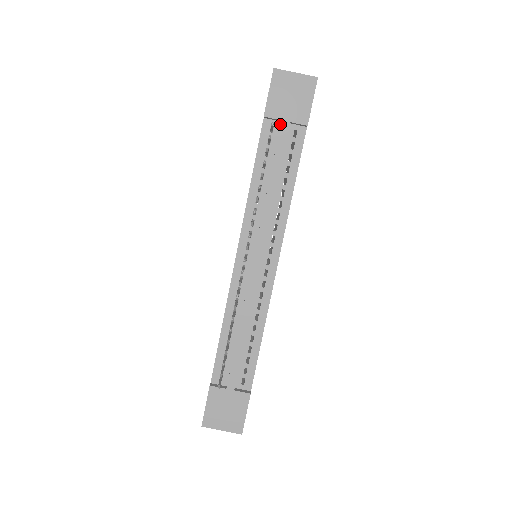
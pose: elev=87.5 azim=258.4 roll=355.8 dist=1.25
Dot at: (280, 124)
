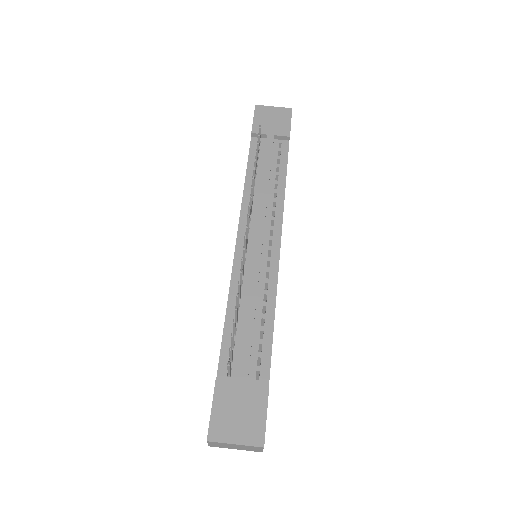
Dot at: occluded
